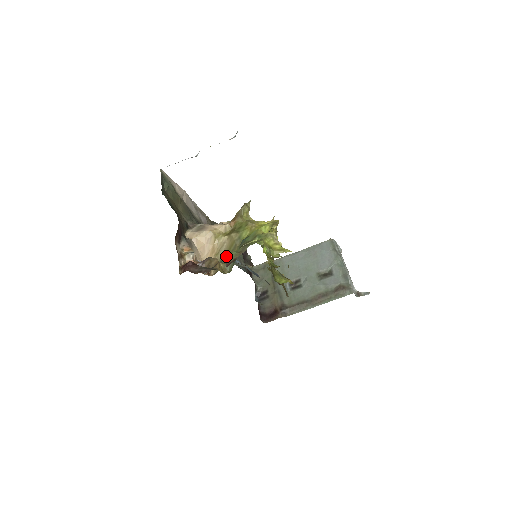
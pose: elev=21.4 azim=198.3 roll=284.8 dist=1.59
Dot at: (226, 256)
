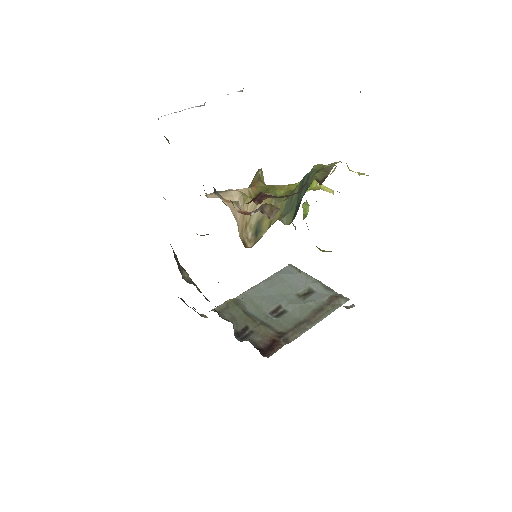
Dot at: occluded
